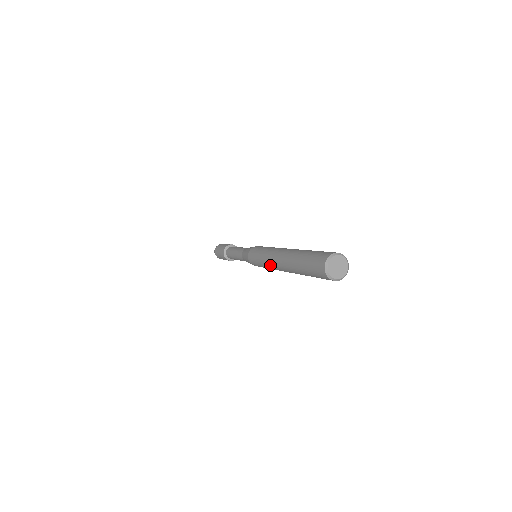
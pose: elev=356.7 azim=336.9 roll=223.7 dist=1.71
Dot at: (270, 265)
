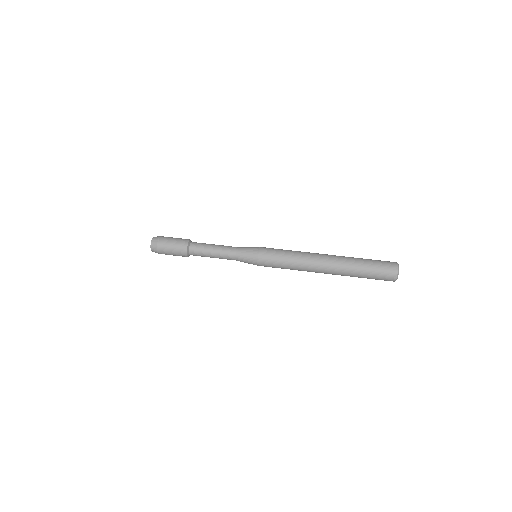
Dot at: (305, 267)
